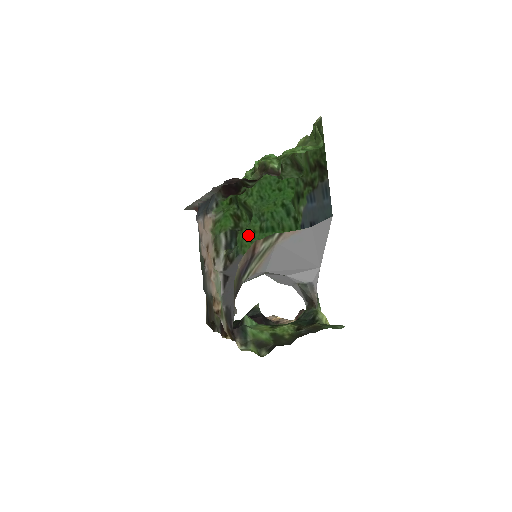
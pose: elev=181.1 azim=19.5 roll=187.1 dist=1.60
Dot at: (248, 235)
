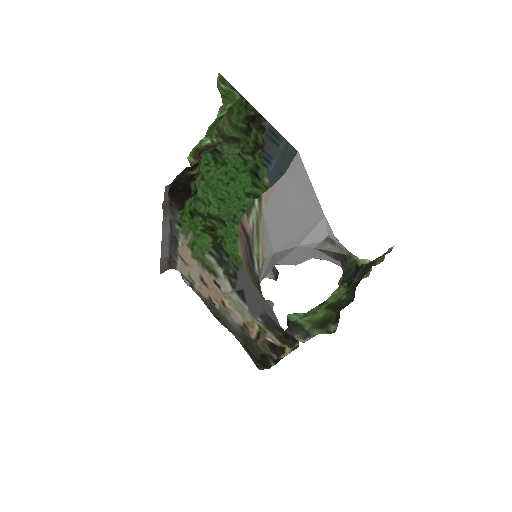
Dot at: (234, 244)
